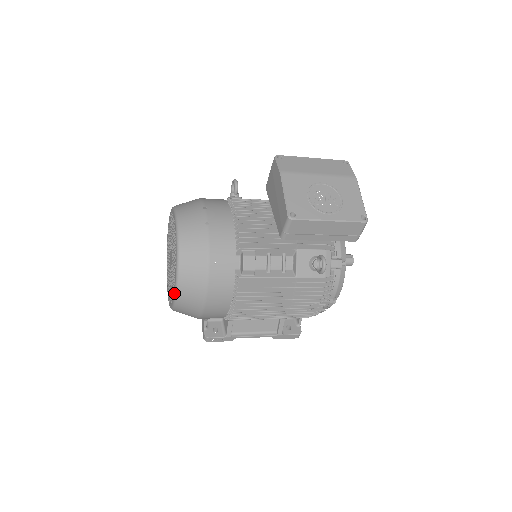
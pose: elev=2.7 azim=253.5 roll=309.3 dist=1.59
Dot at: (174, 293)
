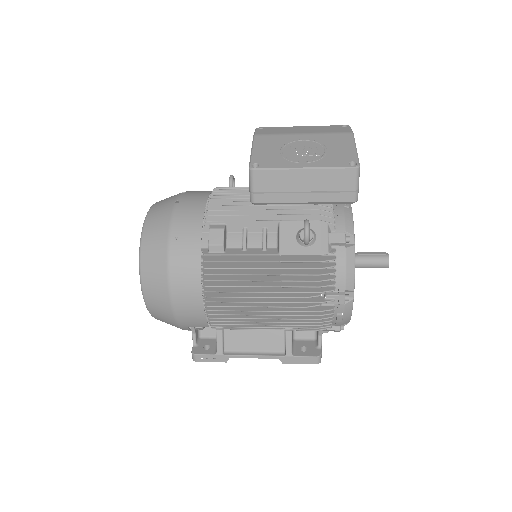
Dot at: occluded
